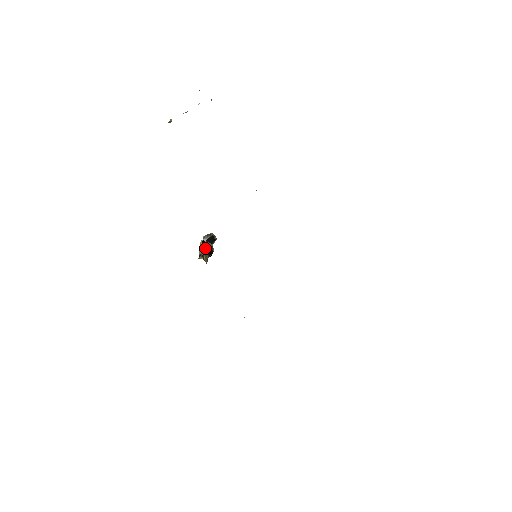
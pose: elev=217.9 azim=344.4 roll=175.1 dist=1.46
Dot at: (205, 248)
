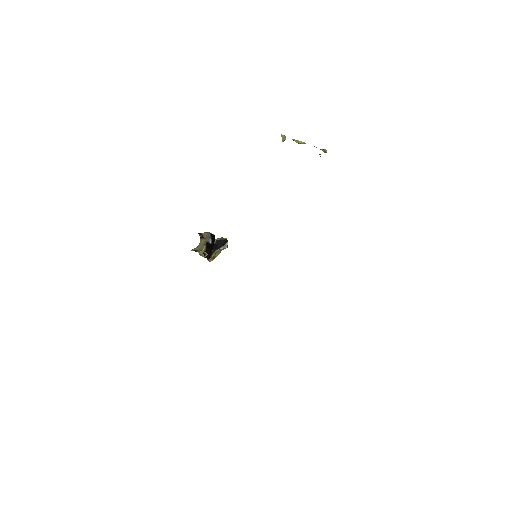
Dot at: (210, 241)
